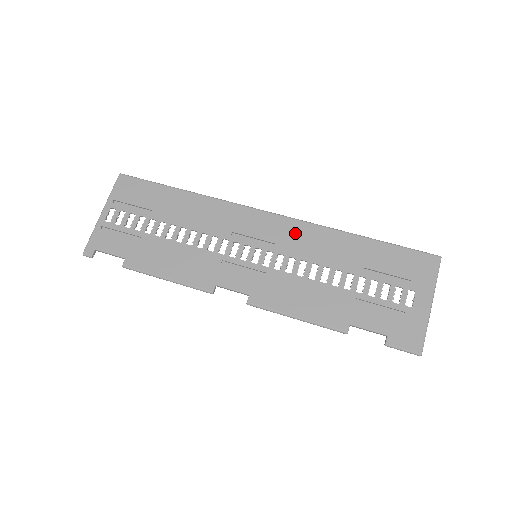
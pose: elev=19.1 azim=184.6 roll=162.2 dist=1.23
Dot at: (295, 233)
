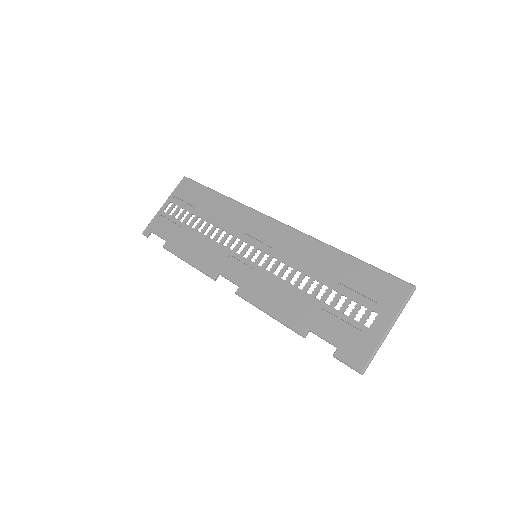
Dot at: (292, 242)
